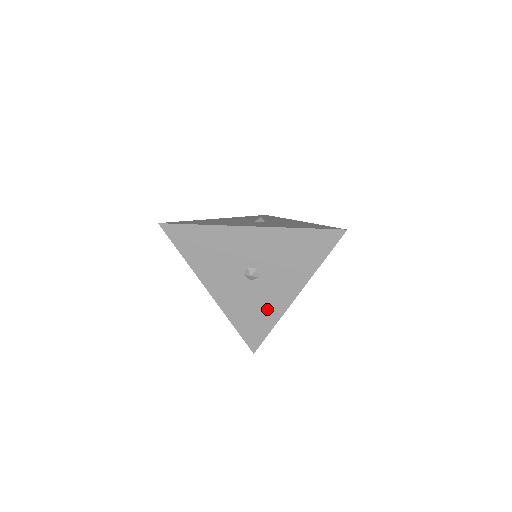
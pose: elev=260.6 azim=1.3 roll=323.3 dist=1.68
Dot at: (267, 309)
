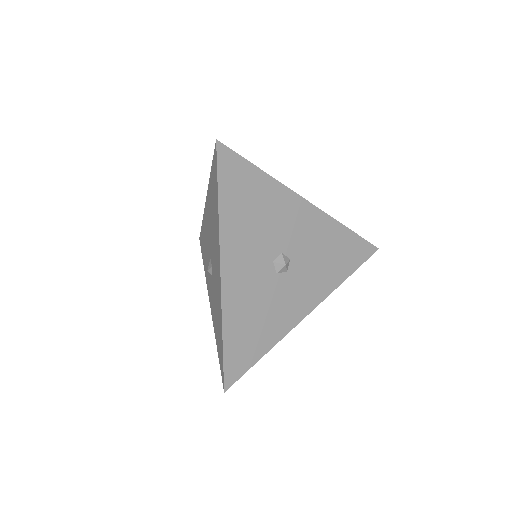
Dot at: (273, 322)
